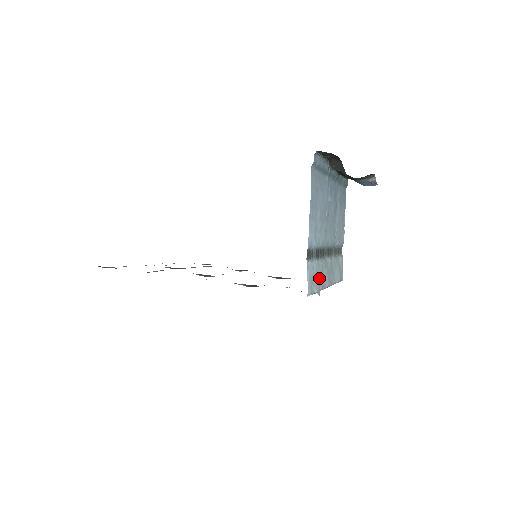
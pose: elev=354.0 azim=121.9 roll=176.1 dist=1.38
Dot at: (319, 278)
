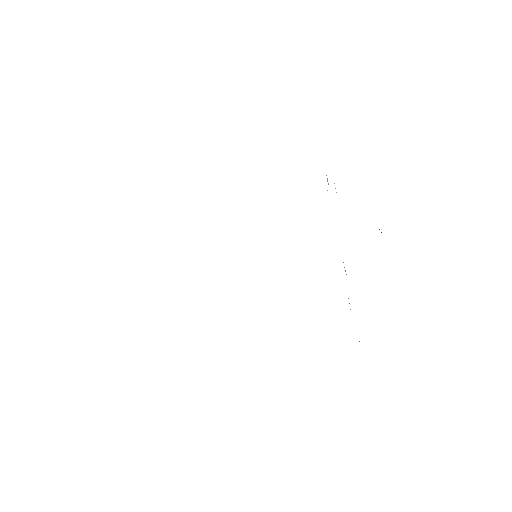
Dot at: occluded
